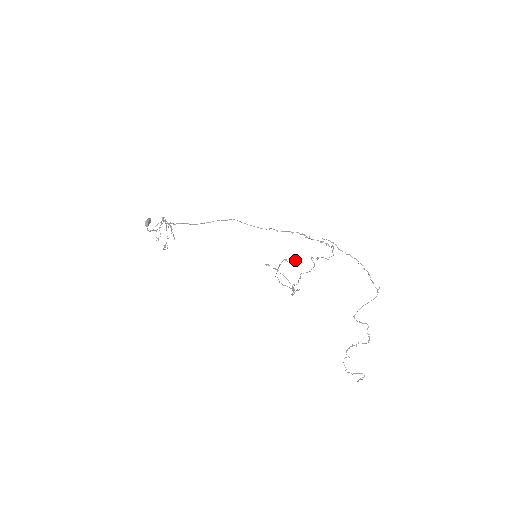
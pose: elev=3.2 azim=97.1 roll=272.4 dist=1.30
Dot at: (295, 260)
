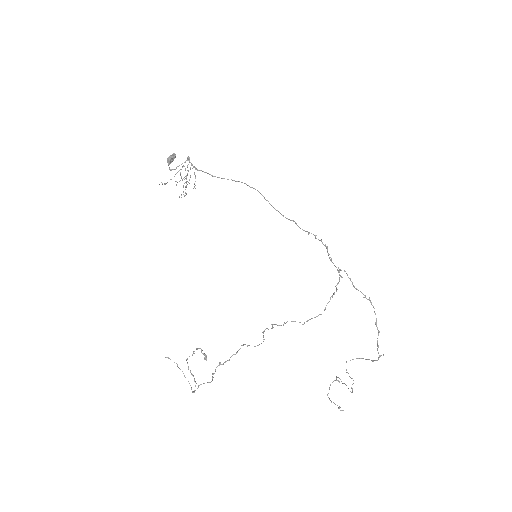
Dot at: (206, 359)
